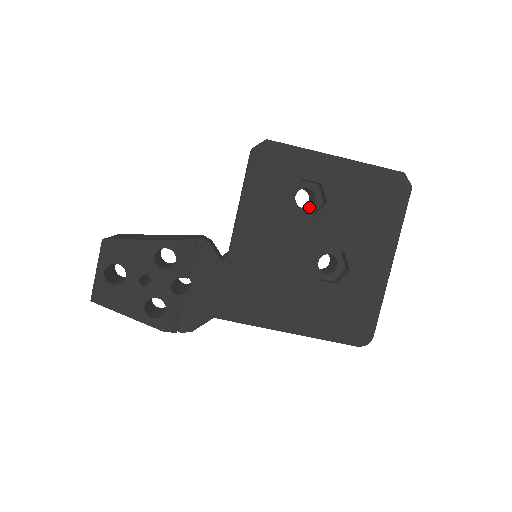
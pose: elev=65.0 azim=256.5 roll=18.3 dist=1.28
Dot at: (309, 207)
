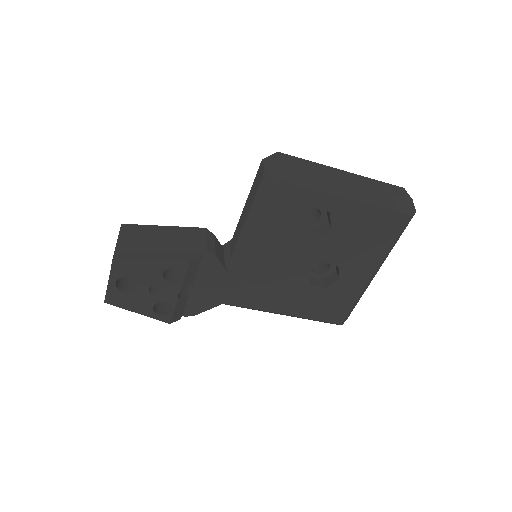
Dot at: (313, 223)
